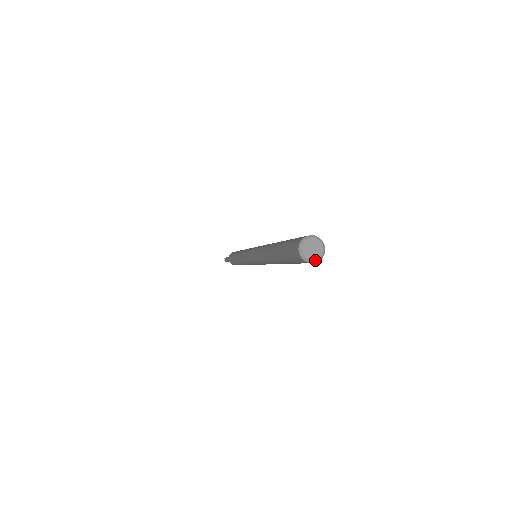
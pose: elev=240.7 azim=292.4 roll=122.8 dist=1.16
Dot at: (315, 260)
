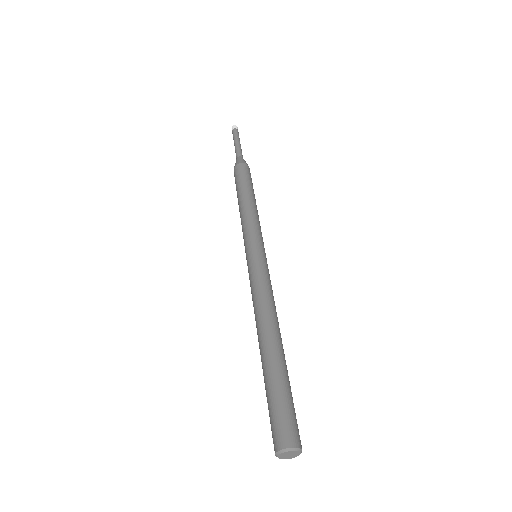
Dot at: occluded
